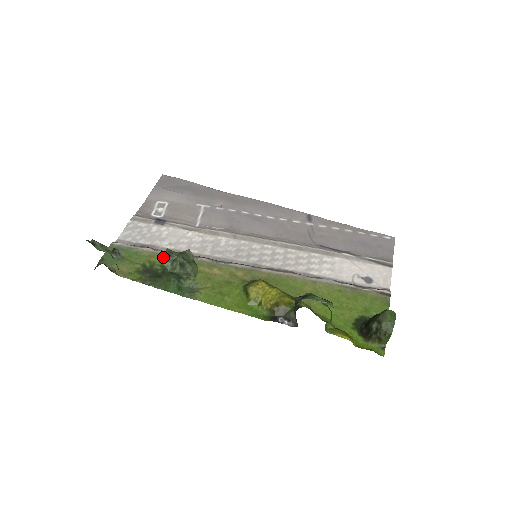
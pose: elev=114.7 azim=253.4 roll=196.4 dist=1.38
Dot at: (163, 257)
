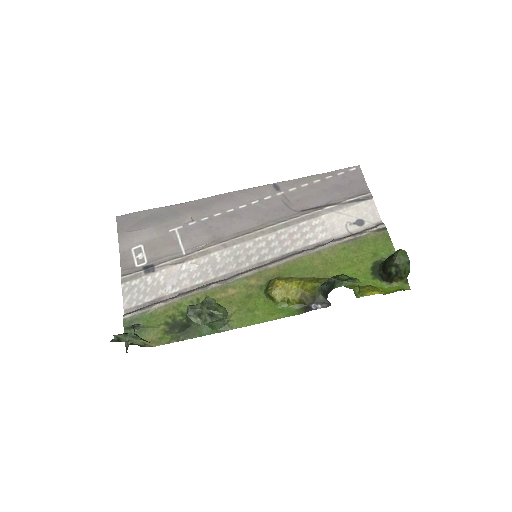
Dot at: (189, 316)
